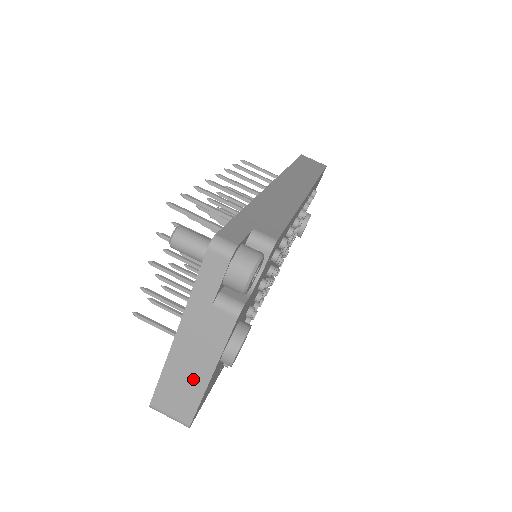
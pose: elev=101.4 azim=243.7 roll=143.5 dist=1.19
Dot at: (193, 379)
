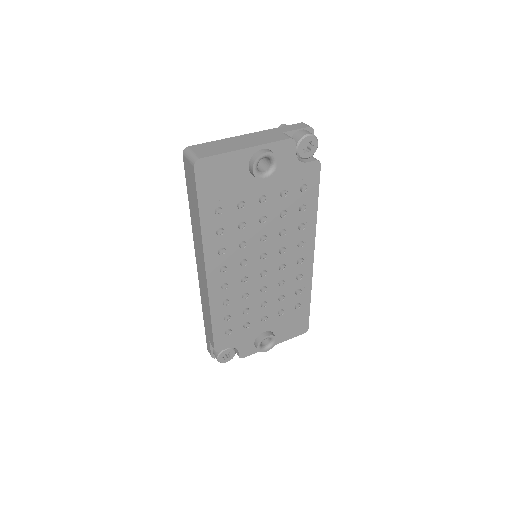
Dot at: (233, 146)
